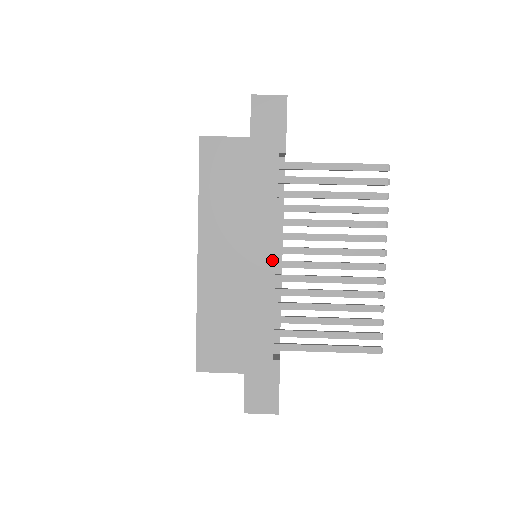
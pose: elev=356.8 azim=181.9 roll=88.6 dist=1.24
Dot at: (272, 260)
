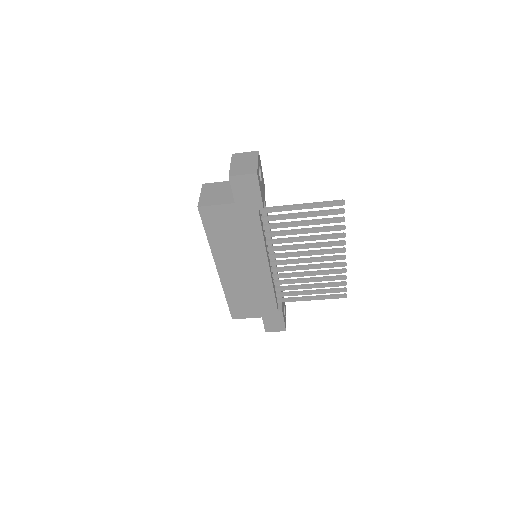
Dot at: (267, 267)
